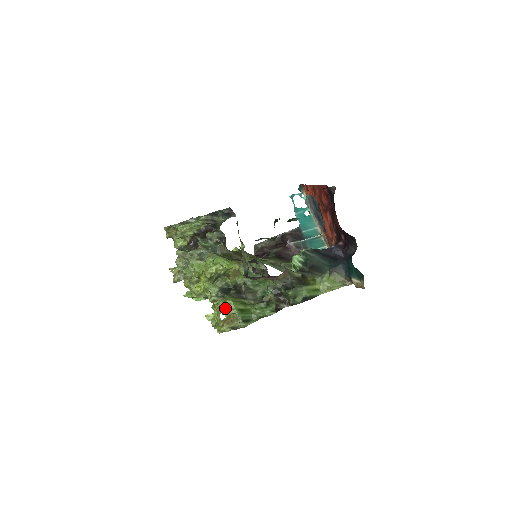
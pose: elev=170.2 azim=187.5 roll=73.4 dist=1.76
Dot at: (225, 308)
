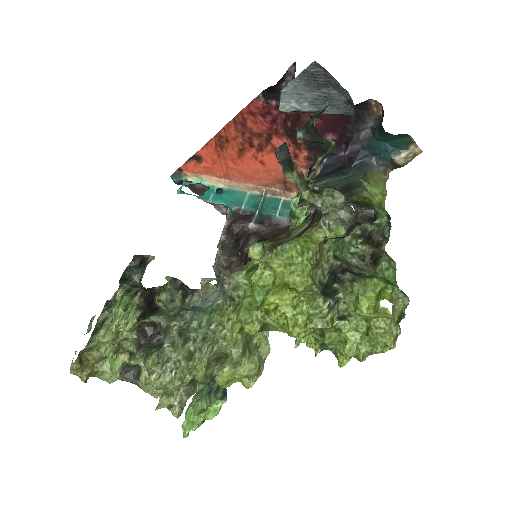
Dot at: (382, 294)
